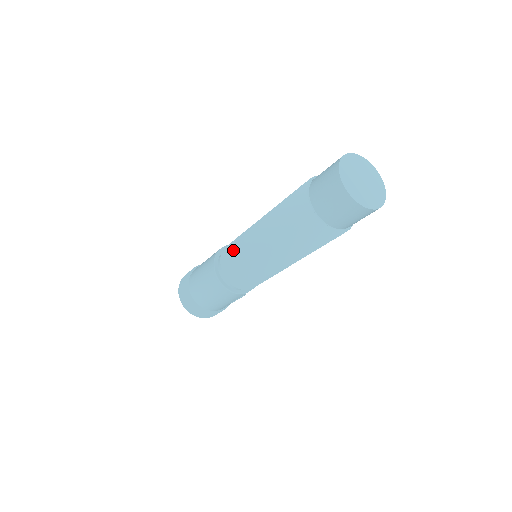
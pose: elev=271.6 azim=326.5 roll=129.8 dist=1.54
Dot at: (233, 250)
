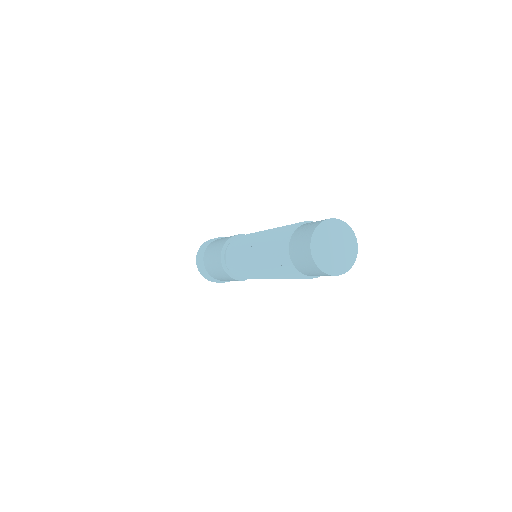
Dot at: (236, 248)
